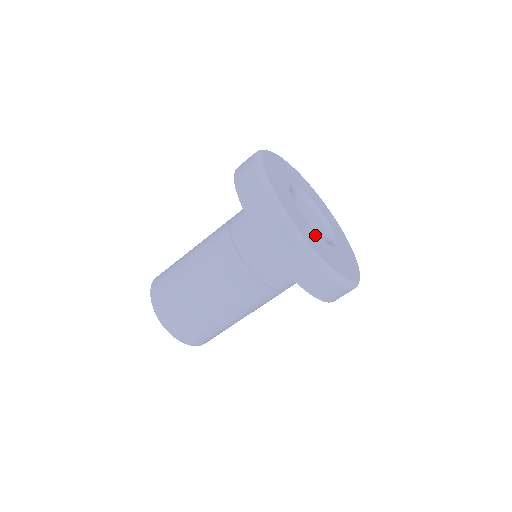
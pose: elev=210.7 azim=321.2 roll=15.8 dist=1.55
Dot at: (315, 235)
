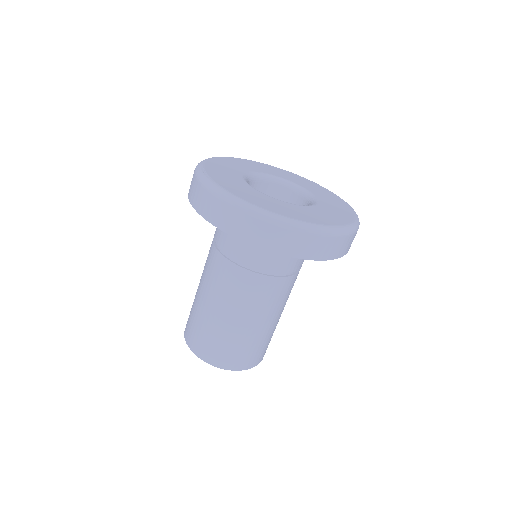
Dot at: (309, 209)
